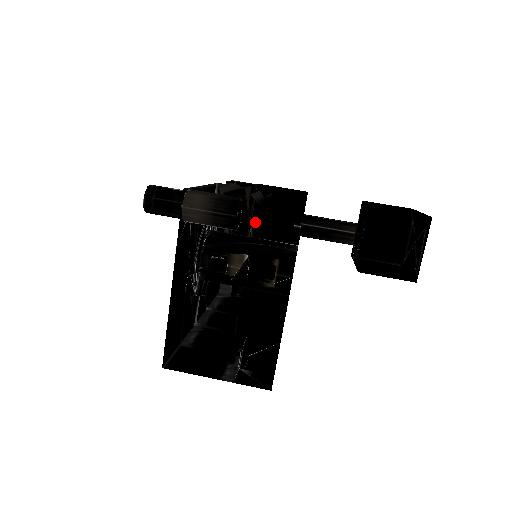
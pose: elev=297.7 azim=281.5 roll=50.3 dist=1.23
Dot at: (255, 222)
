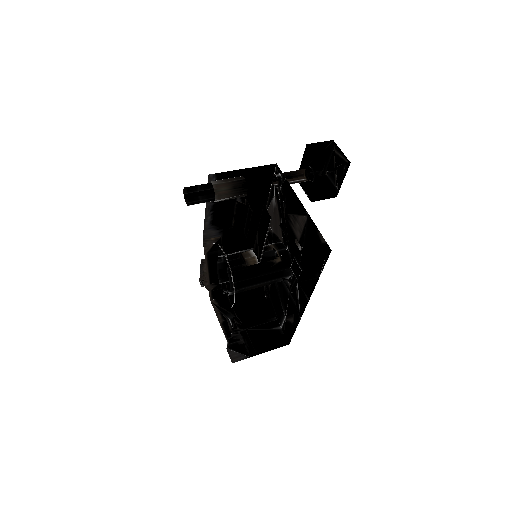
Dot at: occluded
